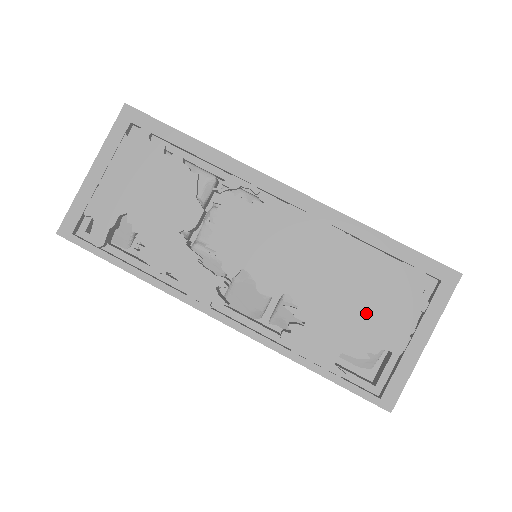
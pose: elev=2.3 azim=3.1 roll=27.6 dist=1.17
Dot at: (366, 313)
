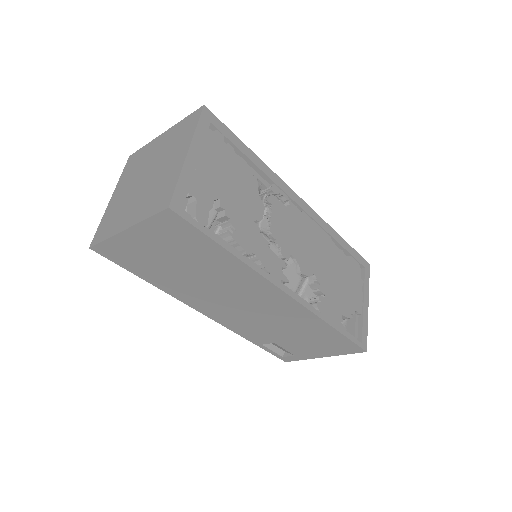
Dot at: (345, 288)
